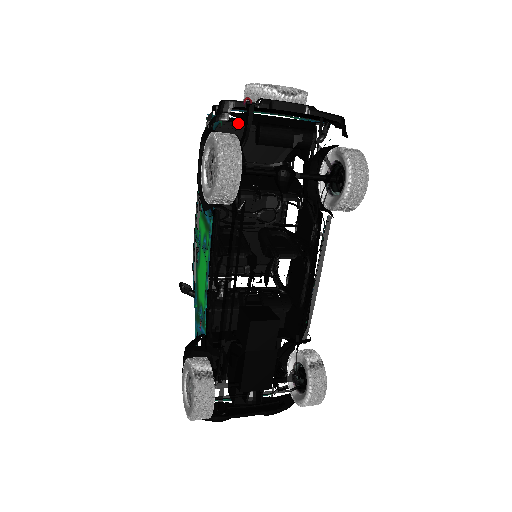
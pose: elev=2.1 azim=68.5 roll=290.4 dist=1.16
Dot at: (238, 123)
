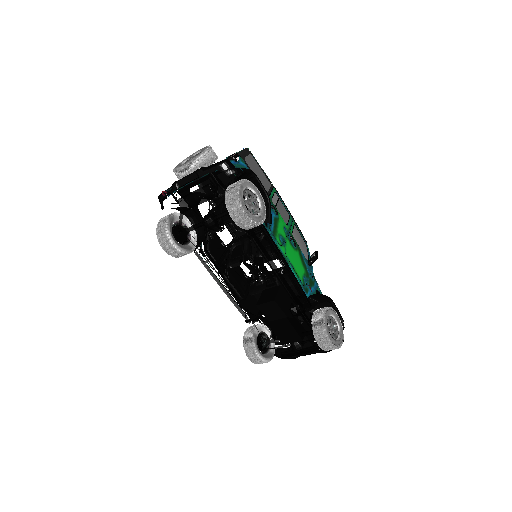
Dot at: occluded
